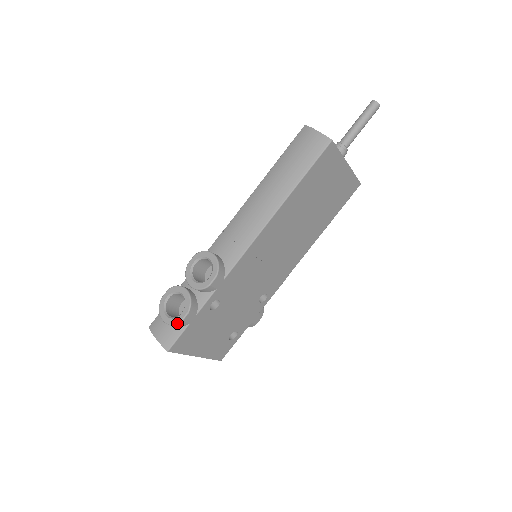
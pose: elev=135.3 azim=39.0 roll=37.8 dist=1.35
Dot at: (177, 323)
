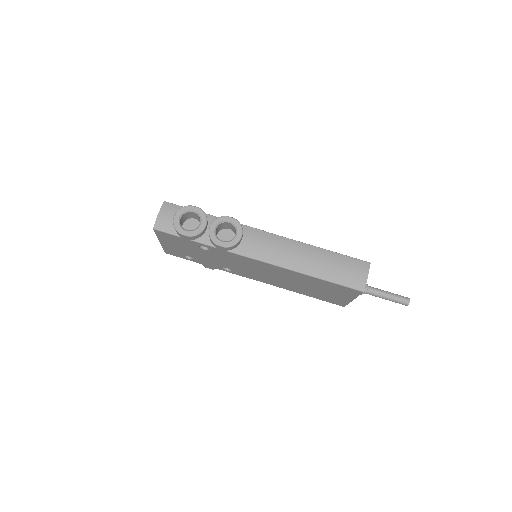
Dot at: (178, 231)
